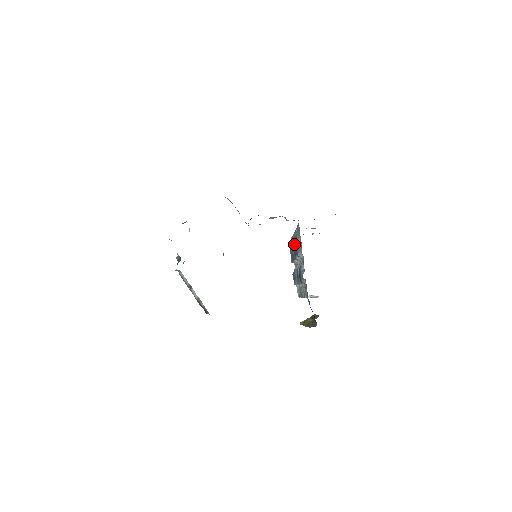
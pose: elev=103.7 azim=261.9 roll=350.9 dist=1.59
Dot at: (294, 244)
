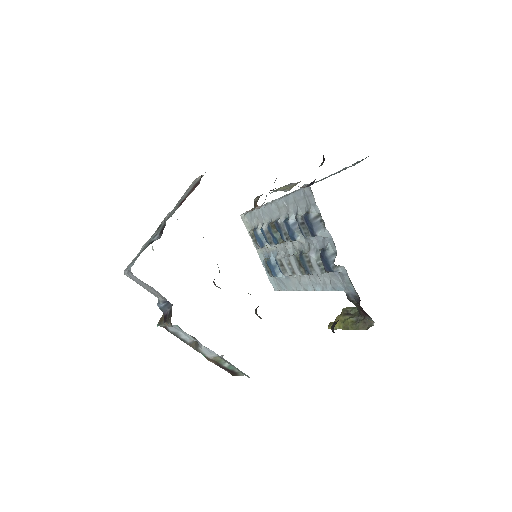
Dot at: (287, 222)
